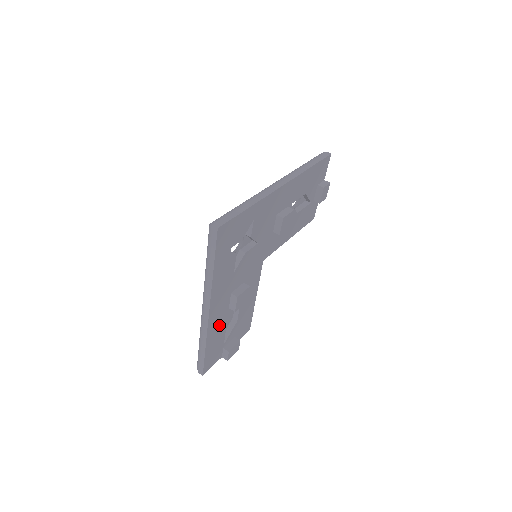
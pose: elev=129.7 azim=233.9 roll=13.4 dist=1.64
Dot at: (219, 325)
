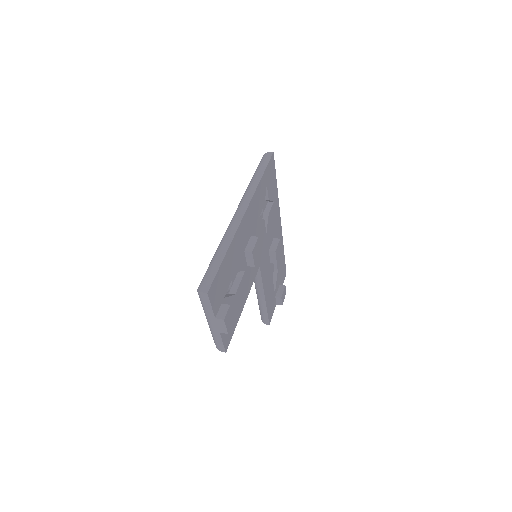
Dot at: (237, 253)
